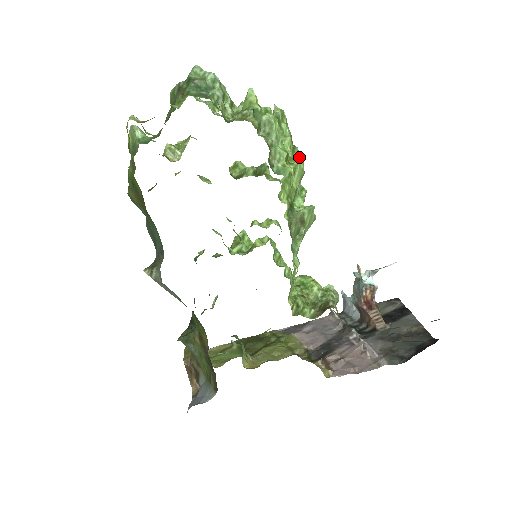
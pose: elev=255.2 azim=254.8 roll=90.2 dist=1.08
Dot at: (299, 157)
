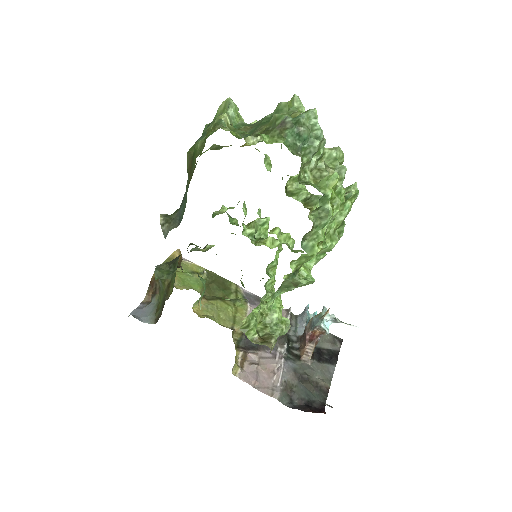
Dot at: (337, 238)
